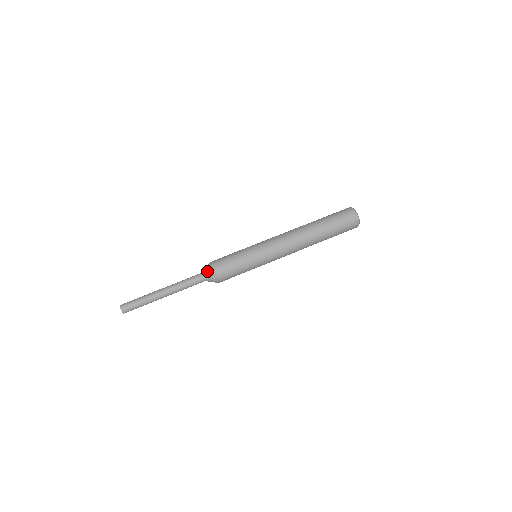
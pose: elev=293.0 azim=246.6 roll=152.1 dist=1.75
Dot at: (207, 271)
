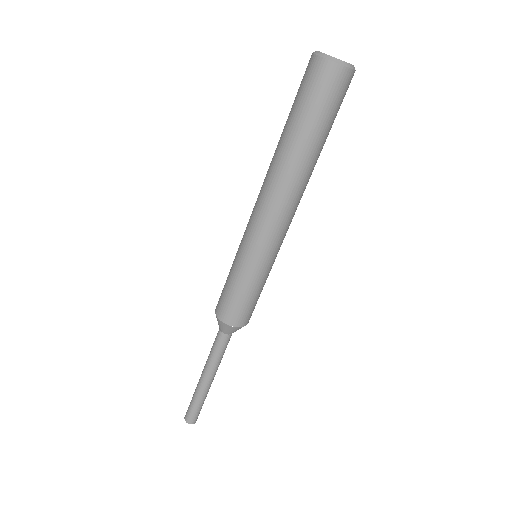
Dot at: (220, 327)
